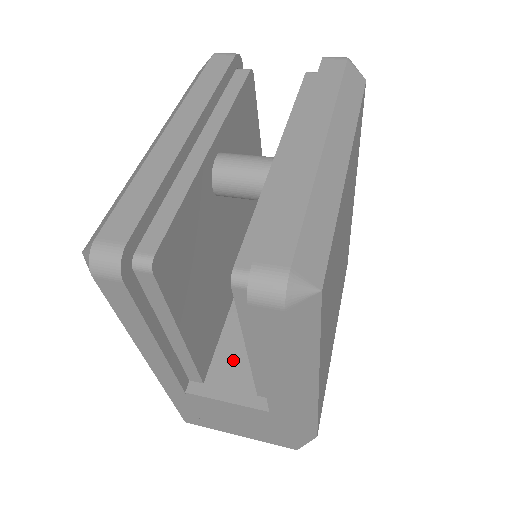
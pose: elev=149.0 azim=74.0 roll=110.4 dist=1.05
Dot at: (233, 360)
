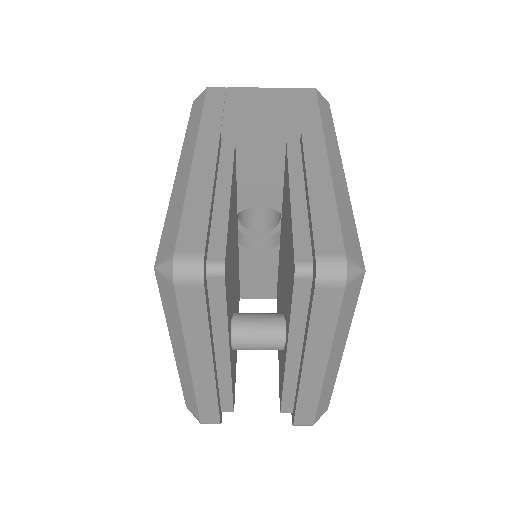
Dot at: (254, 280)
